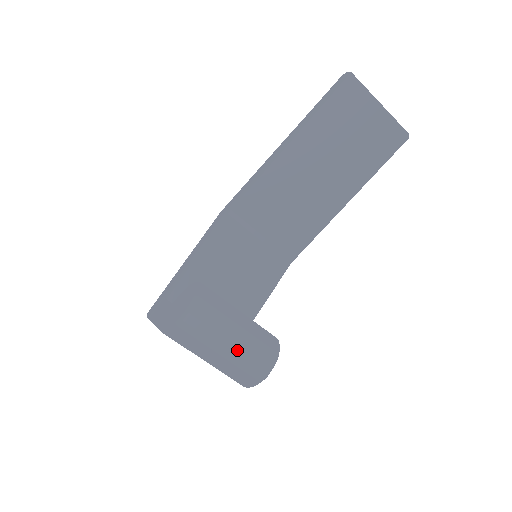
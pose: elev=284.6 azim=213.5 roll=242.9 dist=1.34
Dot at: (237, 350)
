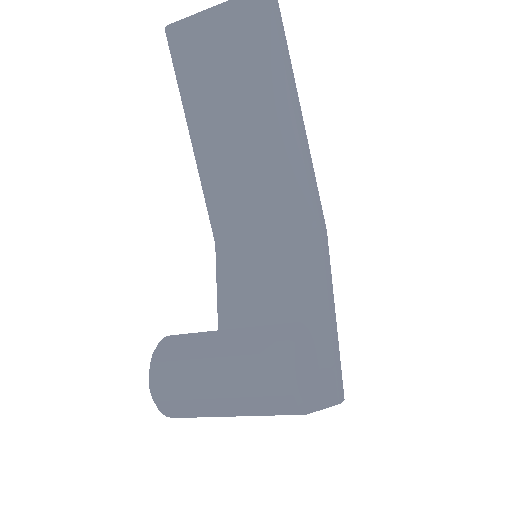
Dot at: (229, 377)
